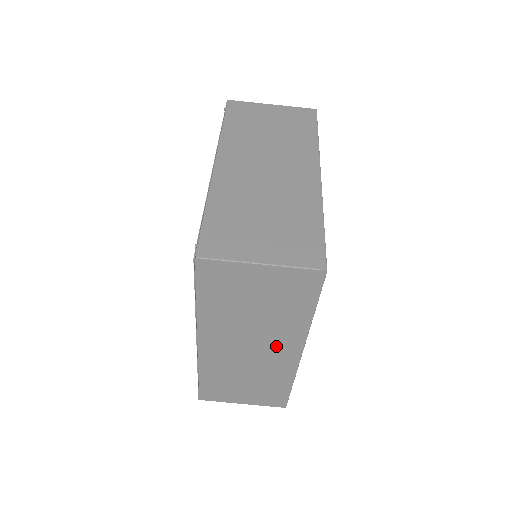
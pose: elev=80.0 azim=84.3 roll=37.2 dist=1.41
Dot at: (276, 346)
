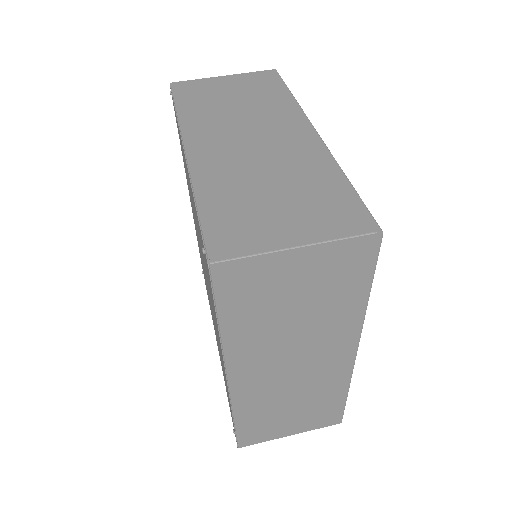
Dot at: (325, 352)
